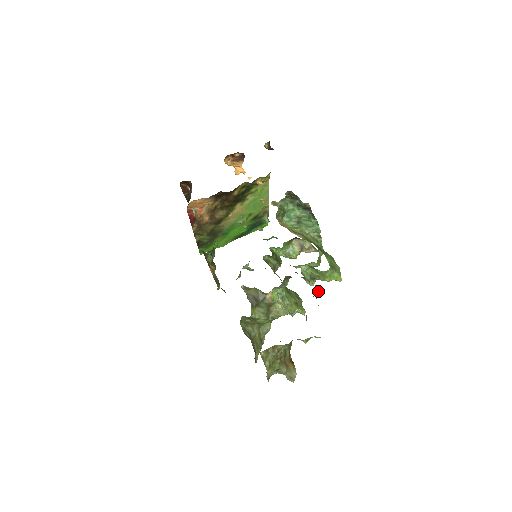
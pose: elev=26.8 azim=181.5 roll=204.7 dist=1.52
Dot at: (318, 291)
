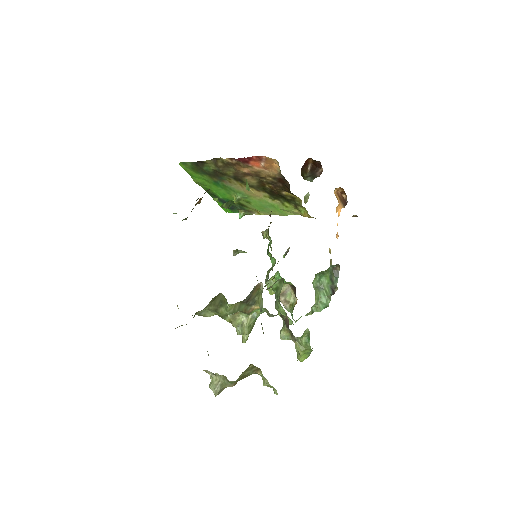
Dot at: occluded
